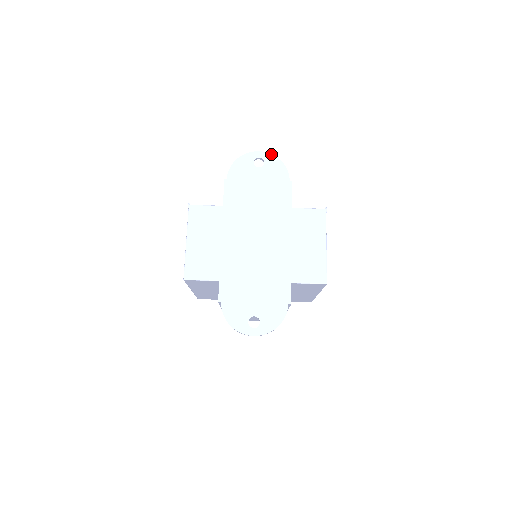
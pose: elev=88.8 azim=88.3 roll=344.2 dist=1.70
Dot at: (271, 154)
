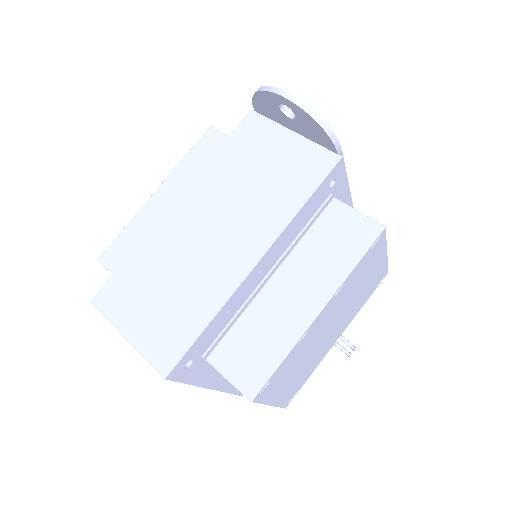
Dot at: occluded
